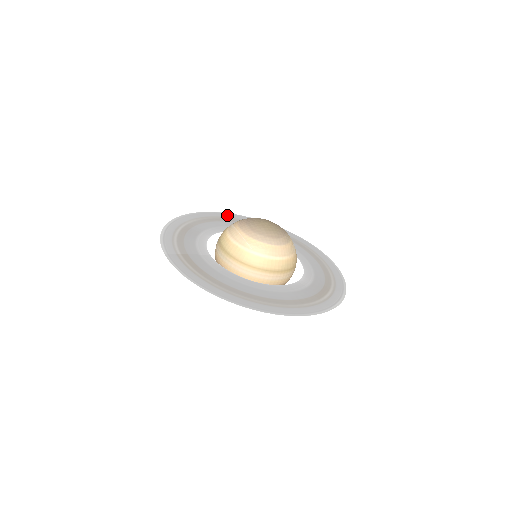
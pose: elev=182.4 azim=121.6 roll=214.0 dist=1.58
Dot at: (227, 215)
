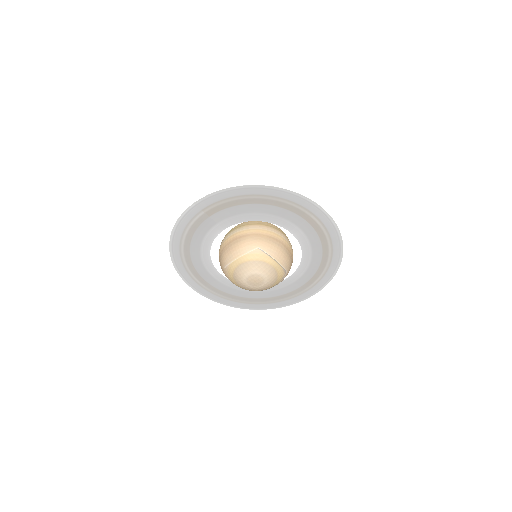
Dot at: (203, 292)
